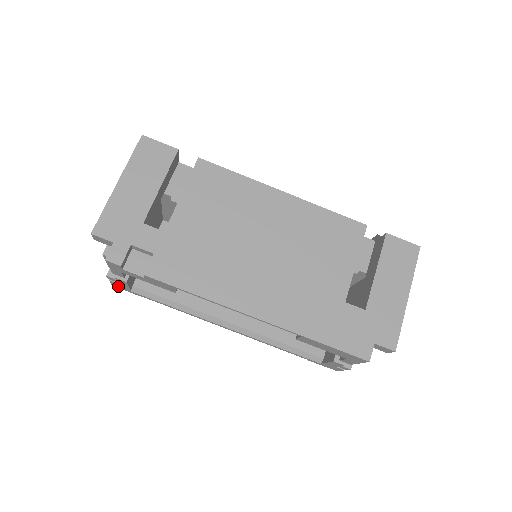
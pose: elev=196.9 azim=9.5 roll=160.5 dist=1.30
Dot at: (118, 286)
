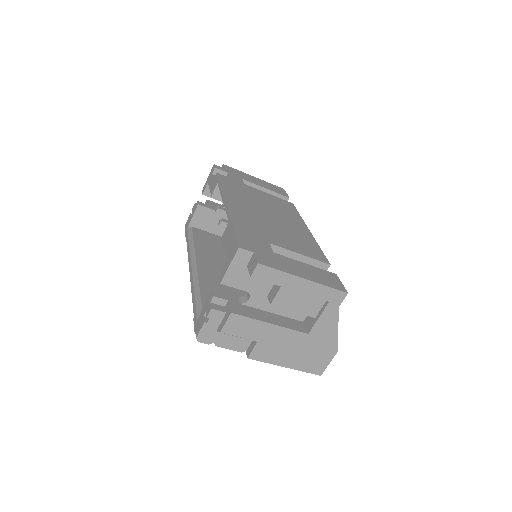
Dot at: (187, 224)
